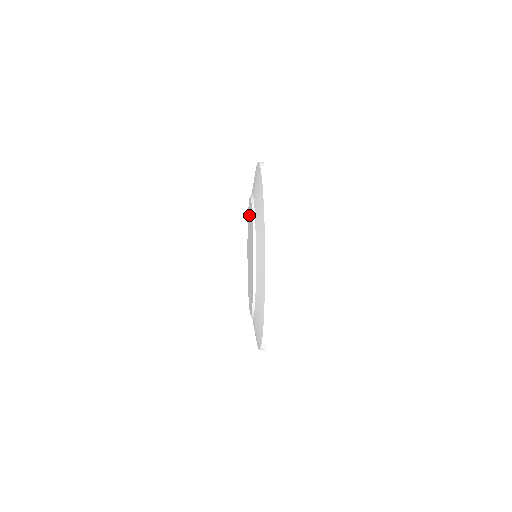
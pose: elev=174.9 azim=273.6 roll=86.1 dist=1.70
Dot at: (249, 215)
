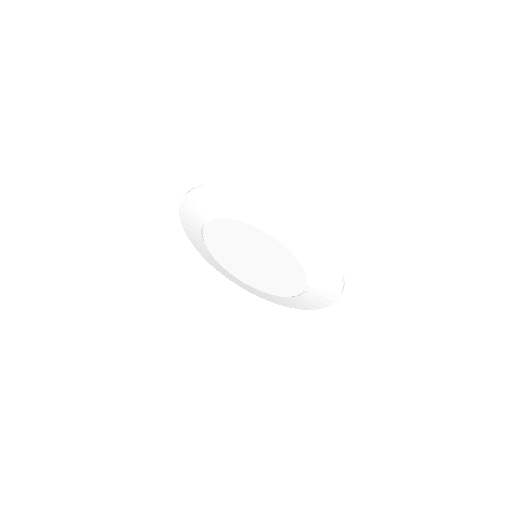
Dot at: (276, 252)
